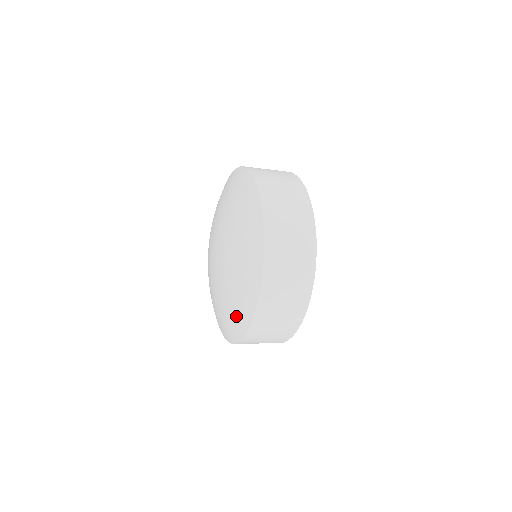
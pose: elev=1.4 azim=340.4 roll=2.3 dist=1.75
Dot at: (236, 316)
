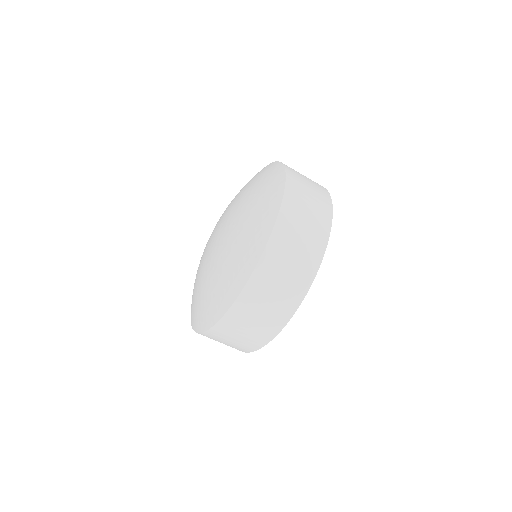
Dot at: (192, 305)
